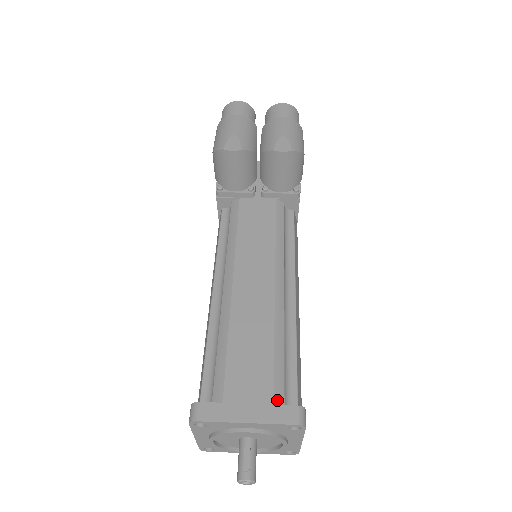
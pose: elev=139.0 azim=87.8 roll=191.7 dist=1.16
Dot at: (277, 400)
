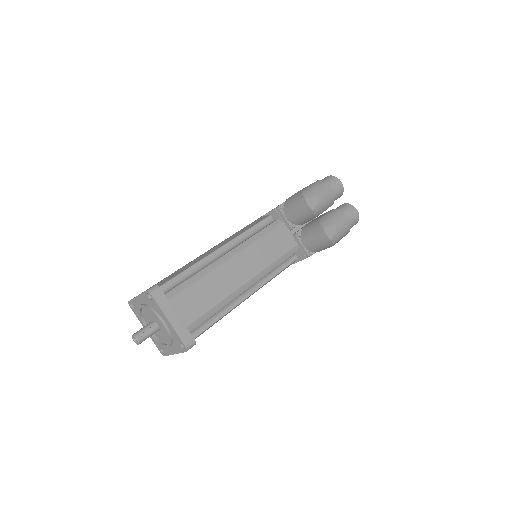
Dot at: (190, 327)
